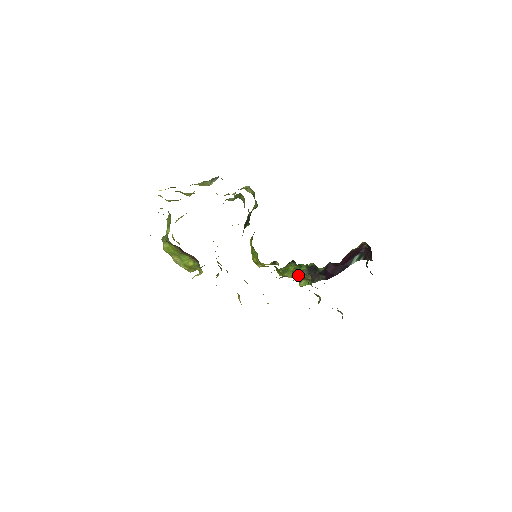
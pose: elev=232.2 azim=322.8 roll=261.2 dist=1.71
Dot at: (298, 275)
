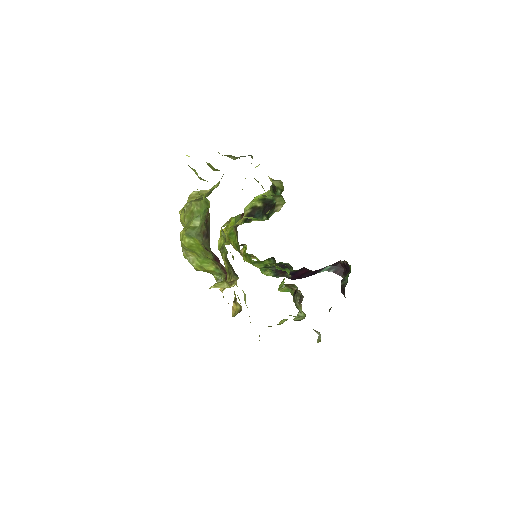
Dot at: occluded
